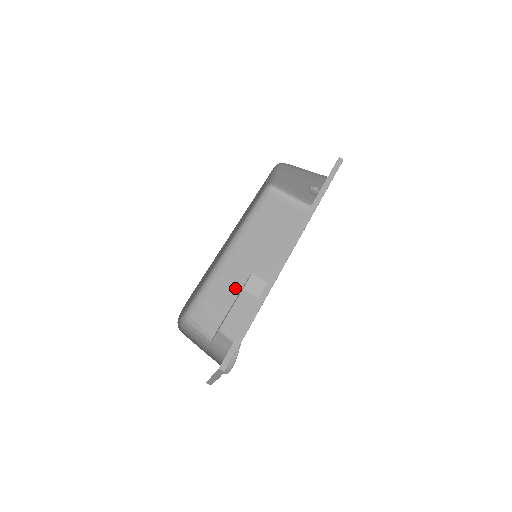
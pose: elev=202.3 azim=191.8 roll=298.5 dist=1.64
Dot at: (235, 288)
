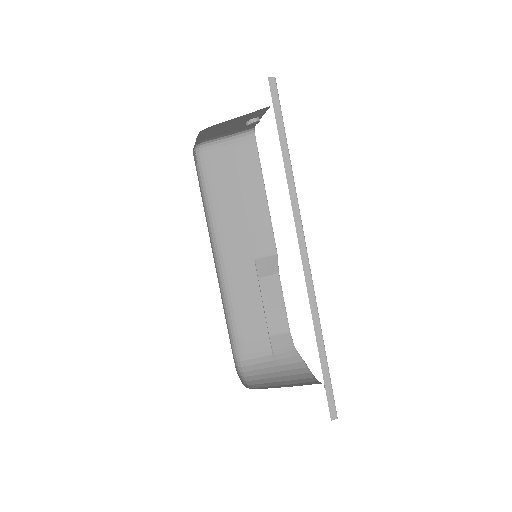
Dot at: (253, 289)
